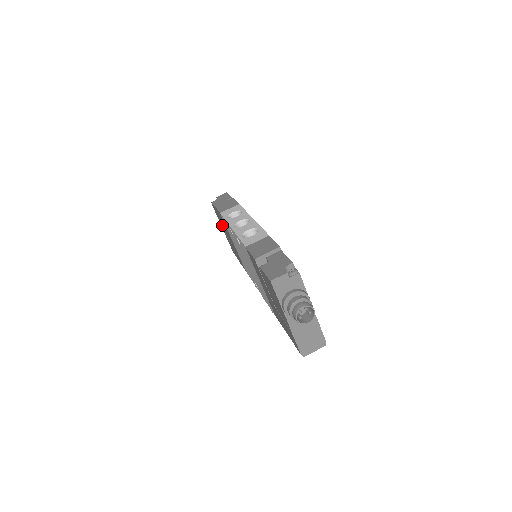
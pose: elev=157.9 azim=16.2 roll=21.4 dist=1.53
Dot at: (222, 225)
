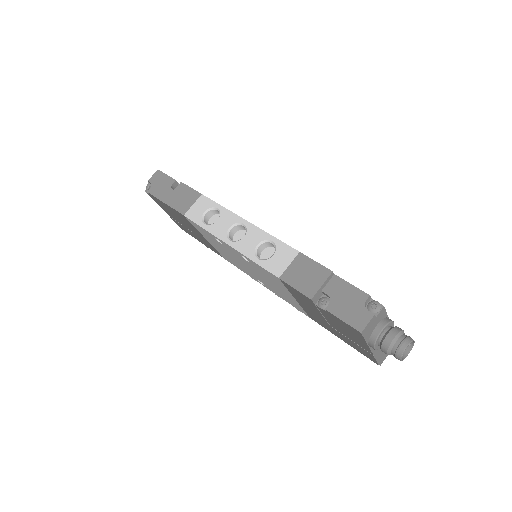
Dot at: occluded
